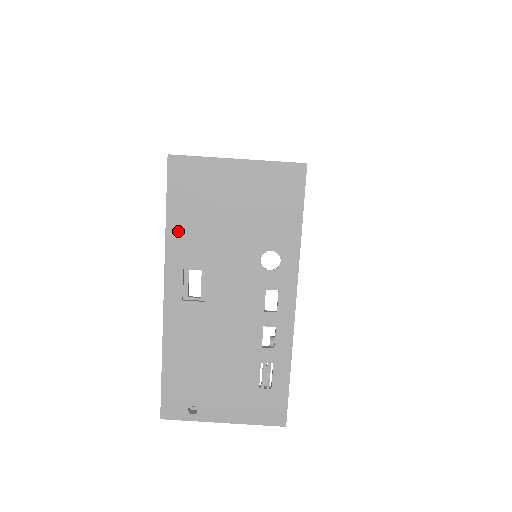
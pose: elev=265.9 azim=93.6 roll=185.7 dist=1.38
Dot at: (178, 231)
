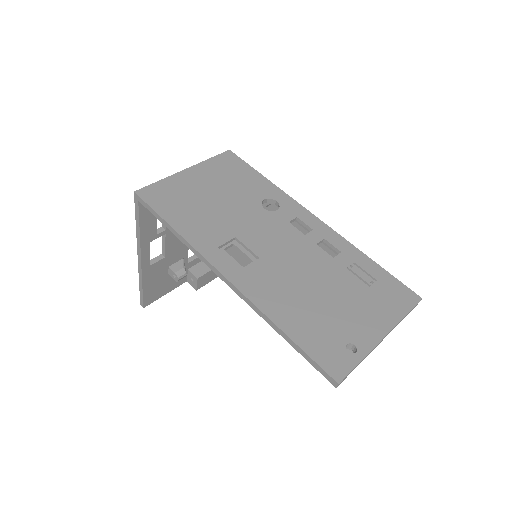
Dot at: (189, 228)
